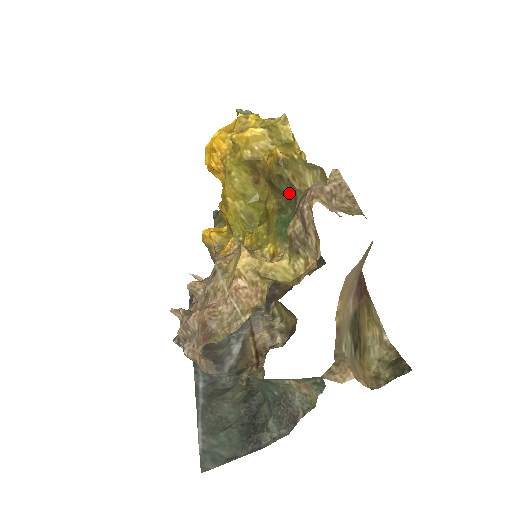
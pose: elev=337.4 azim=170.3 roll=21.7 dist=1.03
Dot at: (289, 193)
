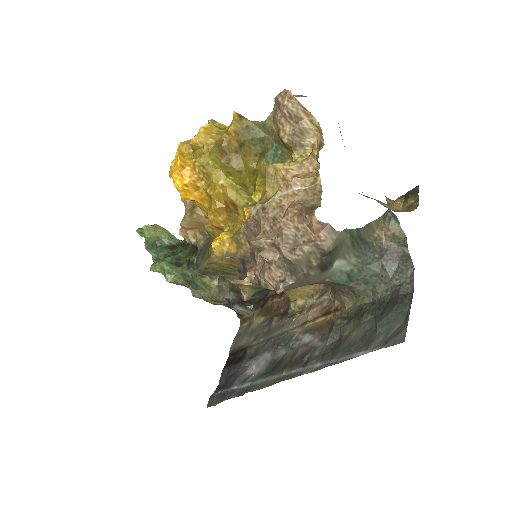
Dot at: (261, 133)
